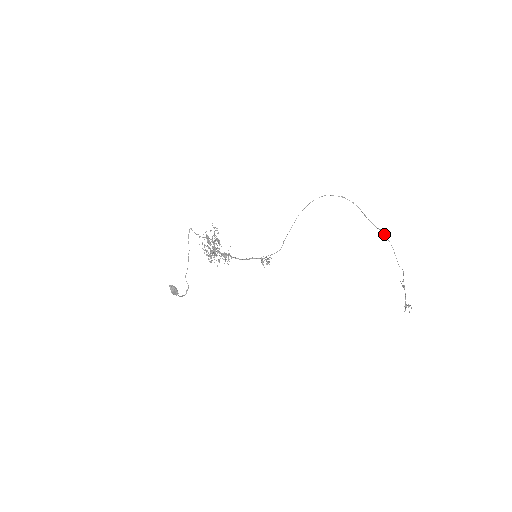
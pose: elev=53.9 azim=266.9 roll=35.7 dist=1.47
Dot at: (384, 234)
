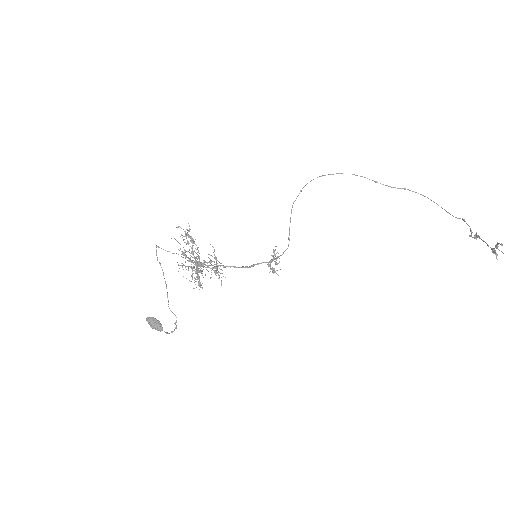
Dot at: (412, 191)
